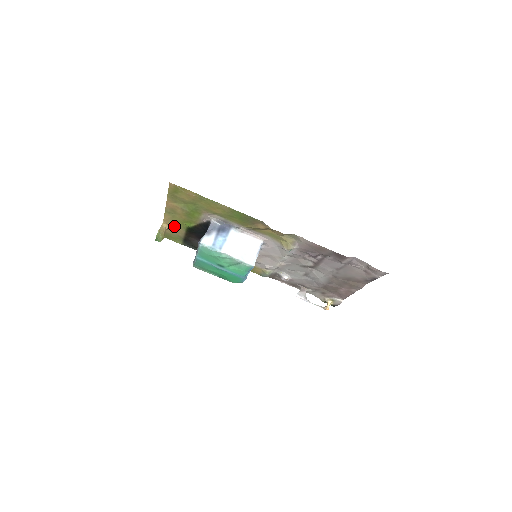
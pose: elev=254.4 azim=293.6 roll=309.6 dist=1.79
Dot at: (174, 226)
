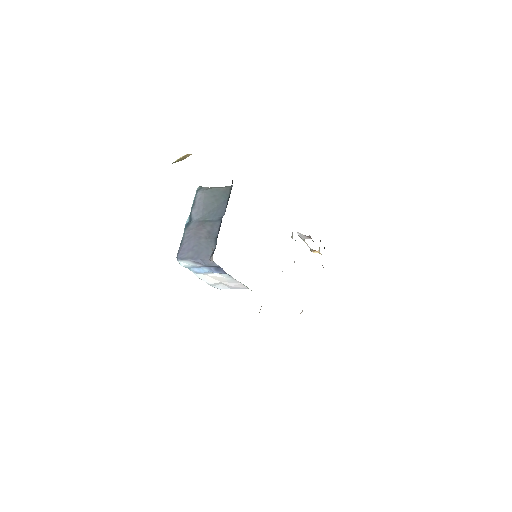
Dot at: occluded
